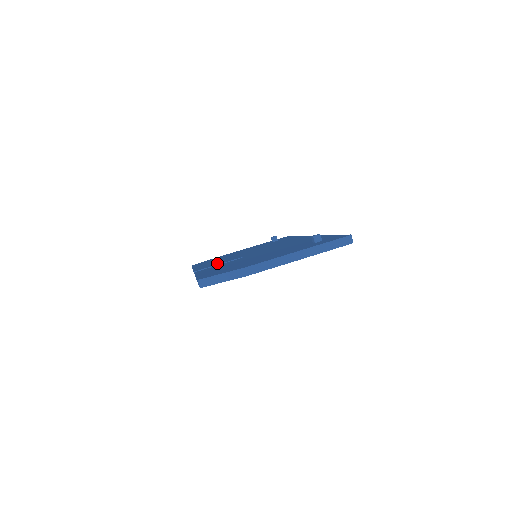
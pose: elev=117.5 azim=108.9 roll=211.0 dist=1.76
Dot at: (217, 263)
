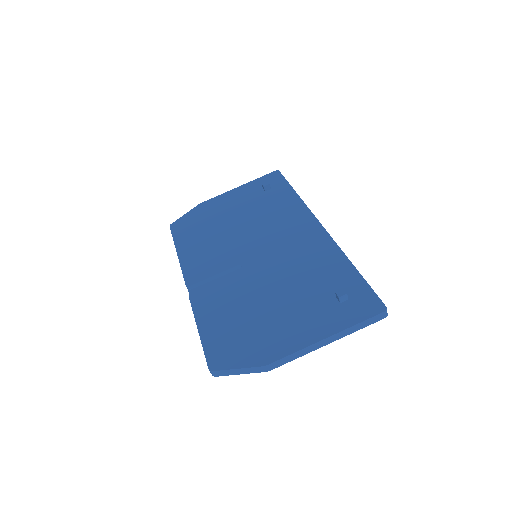
Dot at: (210, 266)
